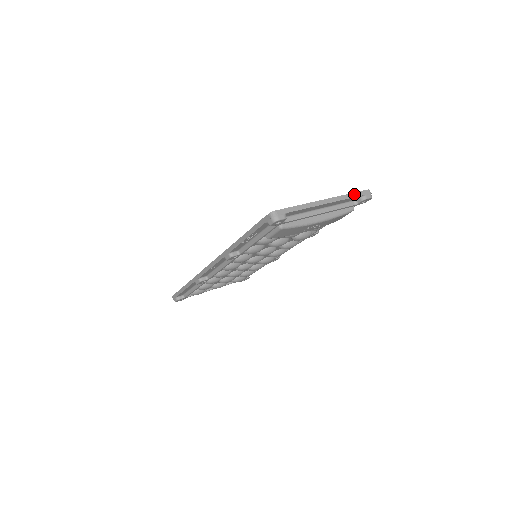
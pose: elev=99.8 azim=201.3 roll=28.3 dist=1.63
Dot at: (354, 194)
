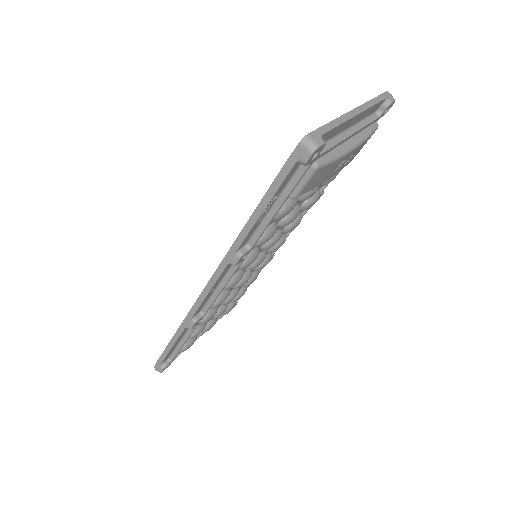
Dot at: (377, 98)
